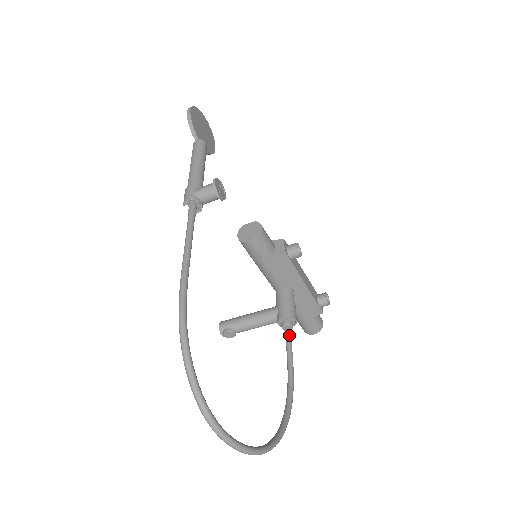
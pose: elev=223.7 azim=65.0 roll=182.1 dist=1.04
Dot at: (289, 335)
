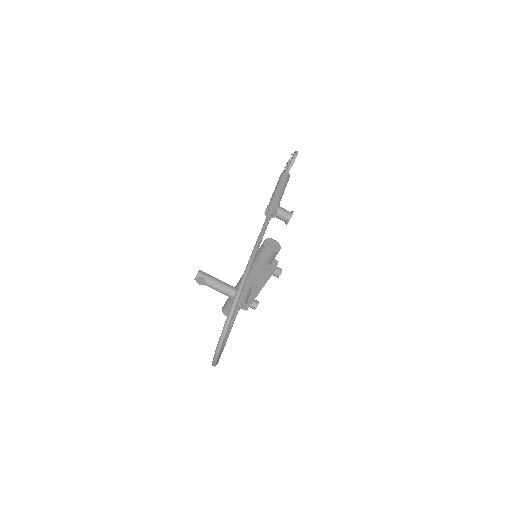
Dot at: occluded
